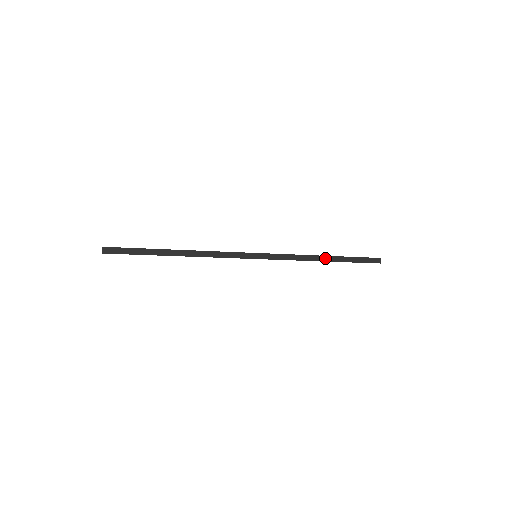
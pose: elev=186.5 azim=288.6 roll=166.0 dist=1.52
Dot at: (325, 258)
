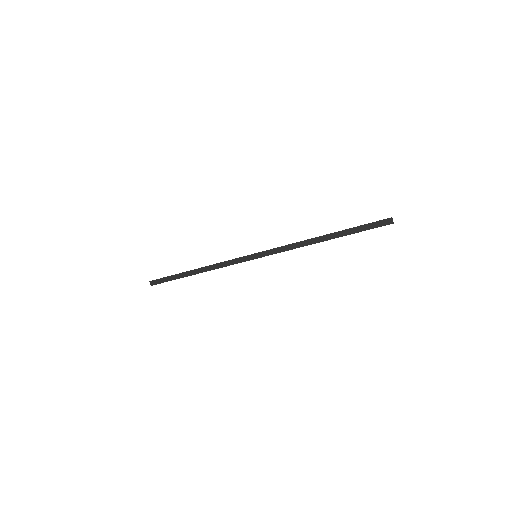
Dot at: (323, 238)
